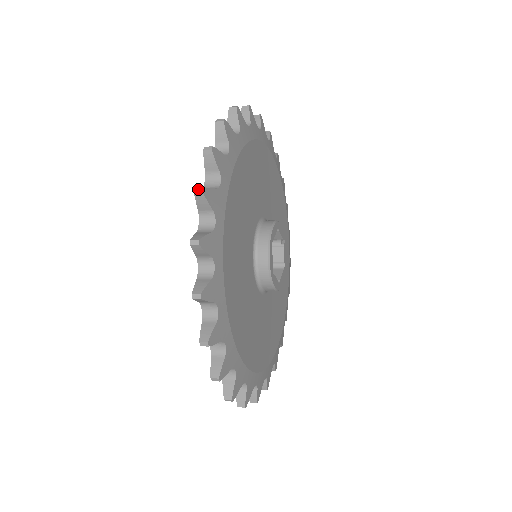
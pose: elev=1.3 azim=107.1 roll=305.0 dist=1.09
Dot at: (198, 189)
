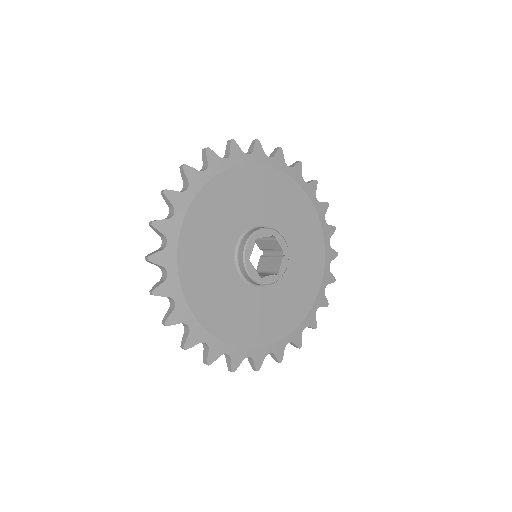
Dot at: (182, 165)
